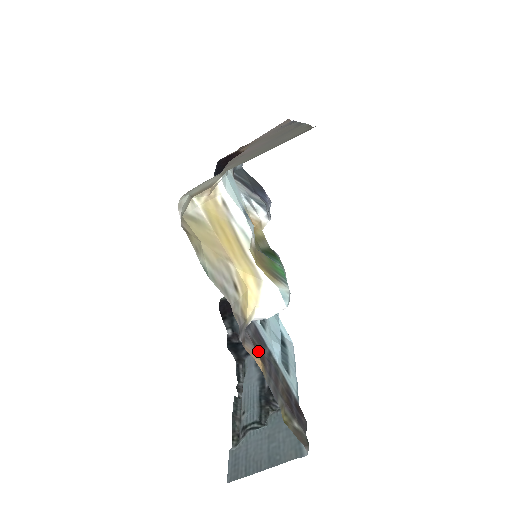
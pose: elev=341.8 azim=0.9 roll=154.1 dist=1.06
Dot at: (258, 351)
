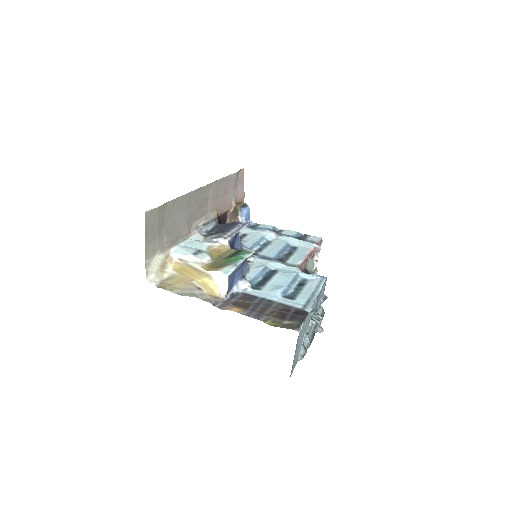
Dot at: (241, 305)
